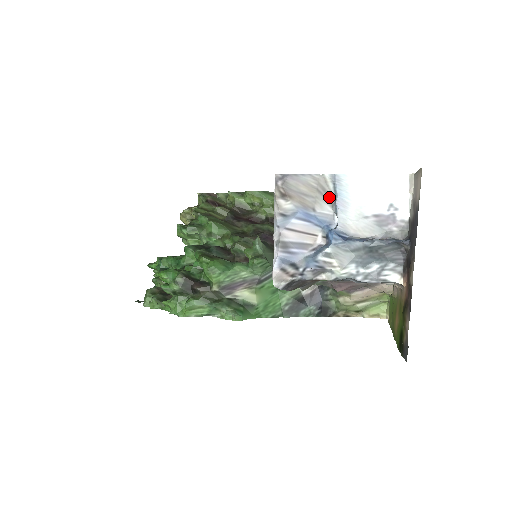
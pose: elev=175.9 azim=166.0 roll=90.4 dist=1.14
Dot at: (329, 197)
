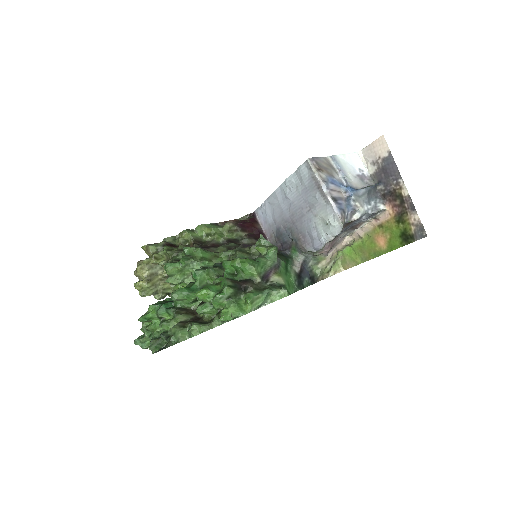
Dot at: (334, 169)
